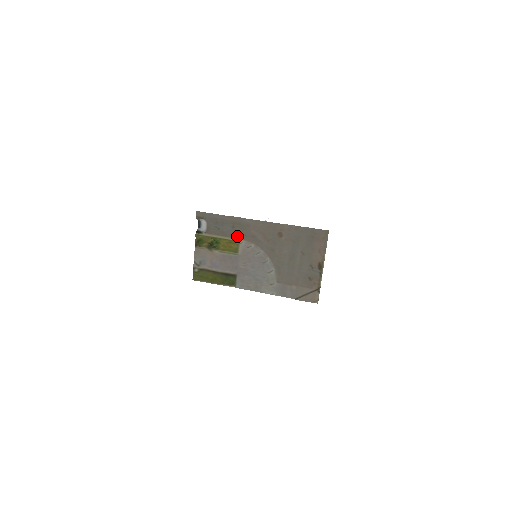
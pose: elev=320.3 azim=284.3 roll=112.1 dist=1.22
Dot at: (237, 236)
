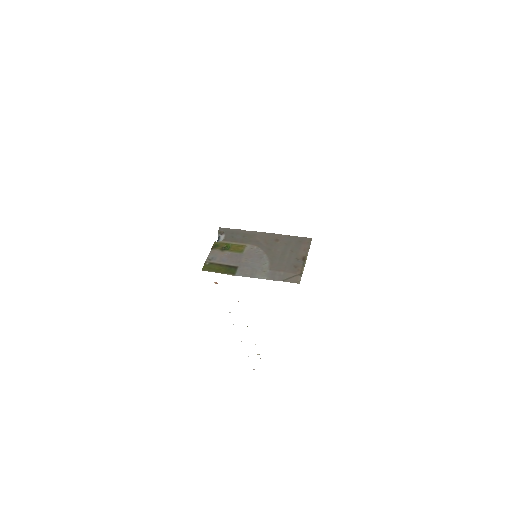
Dot at: (245, 242)
